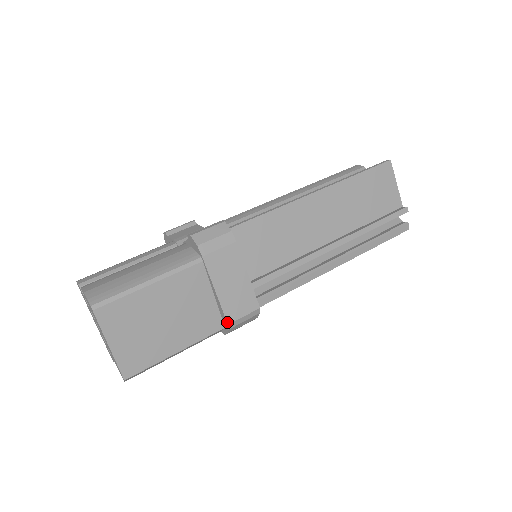
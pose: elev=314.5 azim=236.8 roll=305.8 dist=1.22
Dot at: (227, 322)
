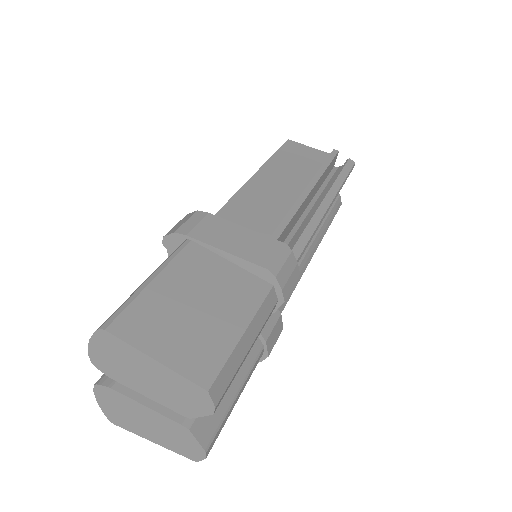
Dot at: (265, 269)
